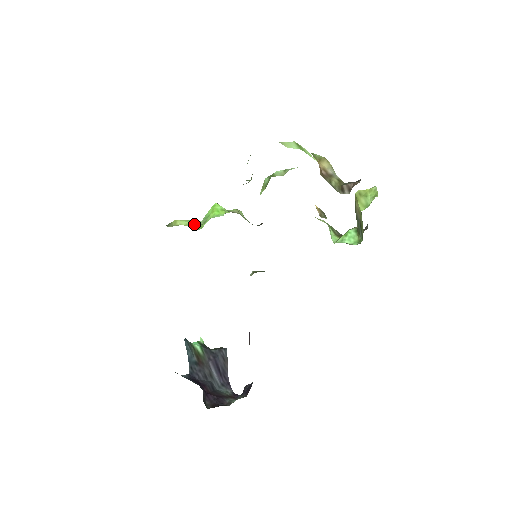
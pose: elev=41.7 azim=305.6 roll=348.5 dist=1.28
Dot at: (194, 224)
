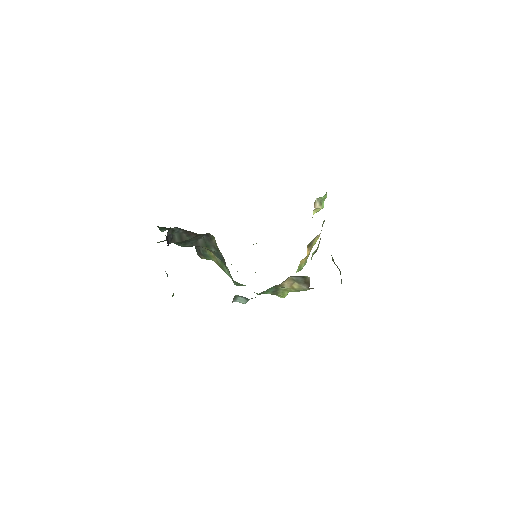
Dot at: occluded
